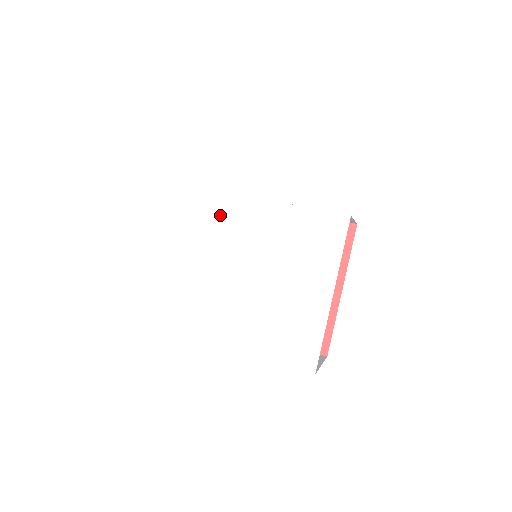
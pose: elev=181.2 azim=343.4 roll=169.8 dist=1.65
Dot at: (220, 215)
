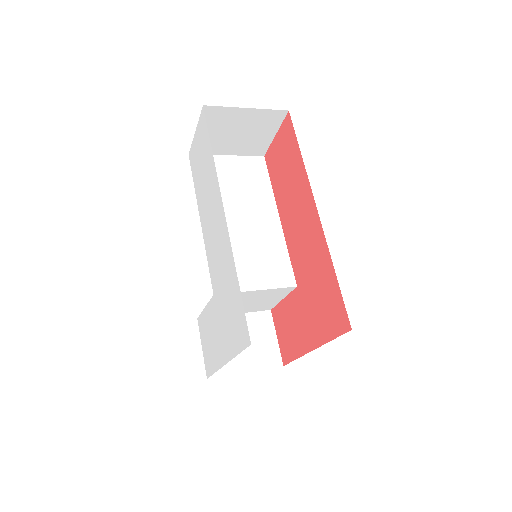
Dot at: (214, 209)
